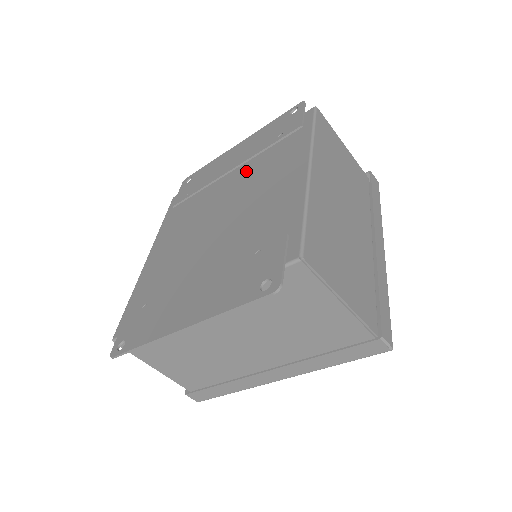
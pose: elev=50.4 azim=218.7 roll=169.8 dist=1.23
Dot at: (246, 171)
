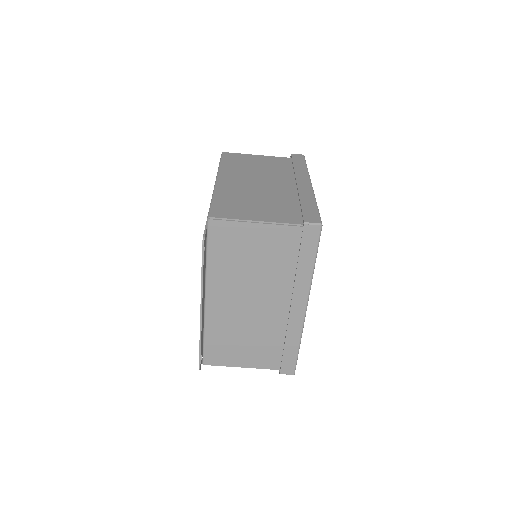
Dot at: occluded
